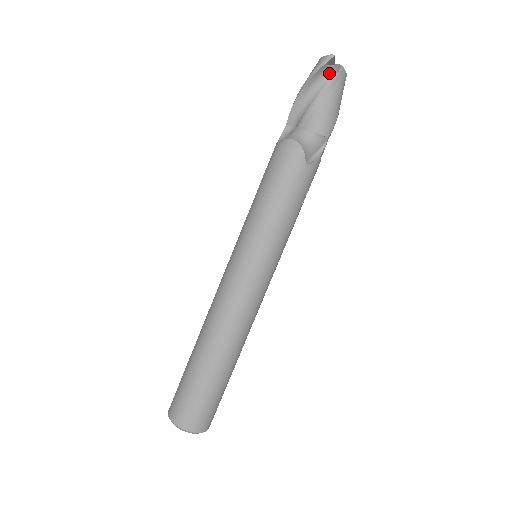
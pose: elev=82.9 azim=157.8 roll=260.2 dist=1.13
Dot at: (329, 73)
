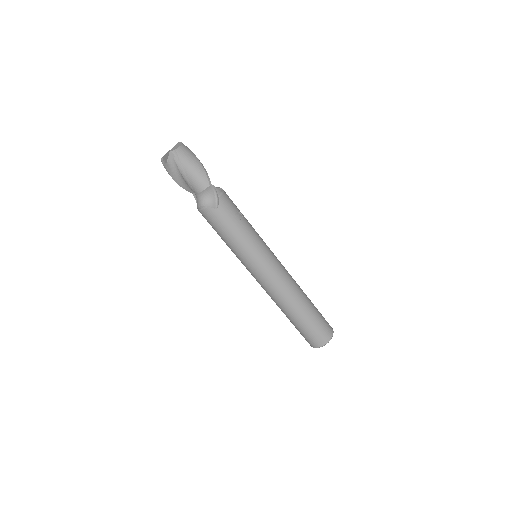
Dot at: (172, 162)
